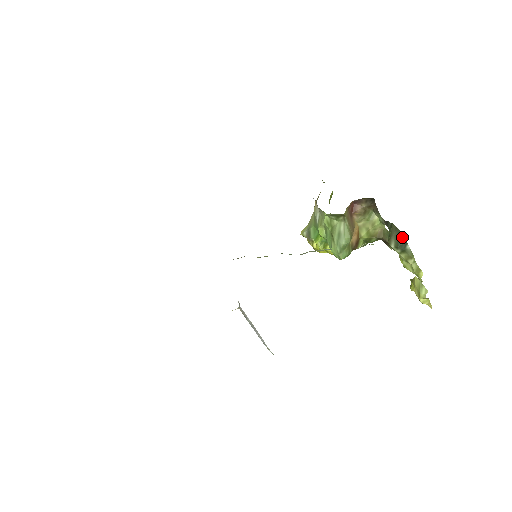
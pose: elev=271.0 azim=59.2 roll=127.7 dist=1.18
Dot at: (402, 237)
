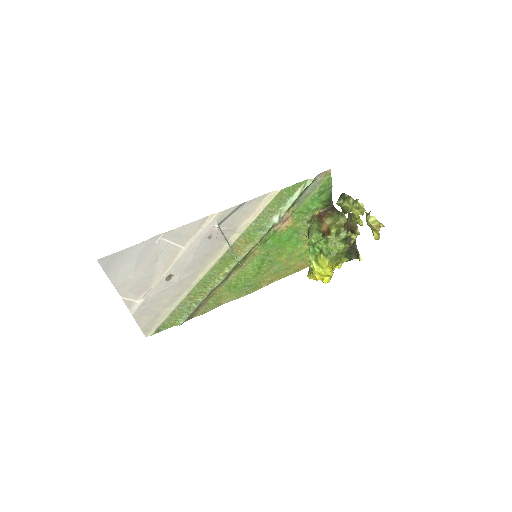
Dot at: (342, 194)
